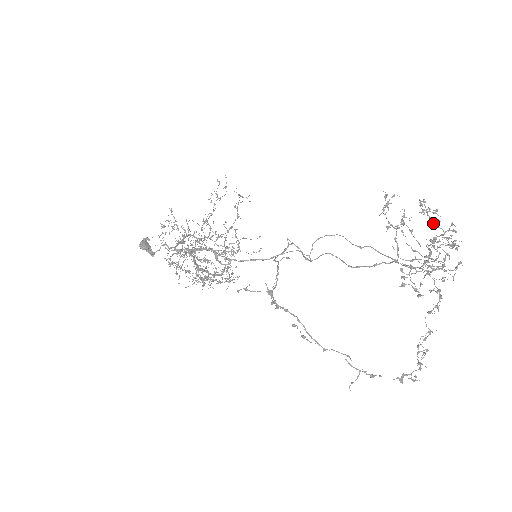
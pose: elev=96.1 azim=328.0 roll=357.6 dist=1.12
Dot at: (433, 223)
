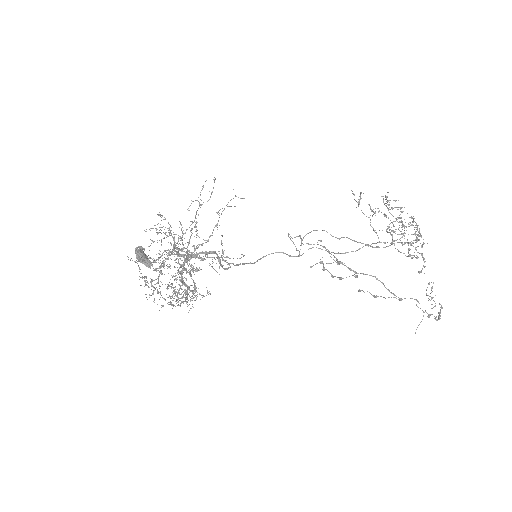
Dot at: (400, 208)
